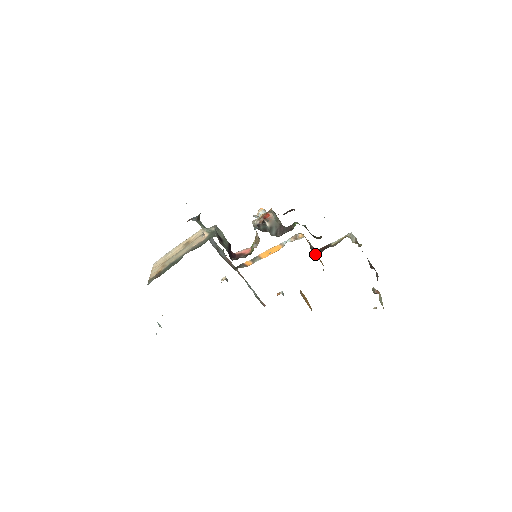
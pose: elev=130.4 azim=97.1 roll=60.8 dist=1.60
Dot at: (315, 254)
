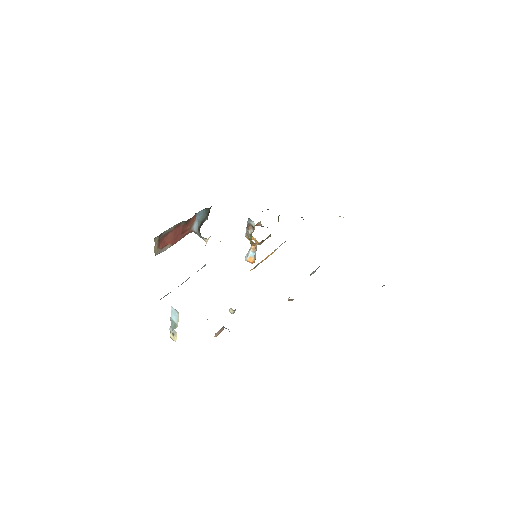
Dot at: occluded
